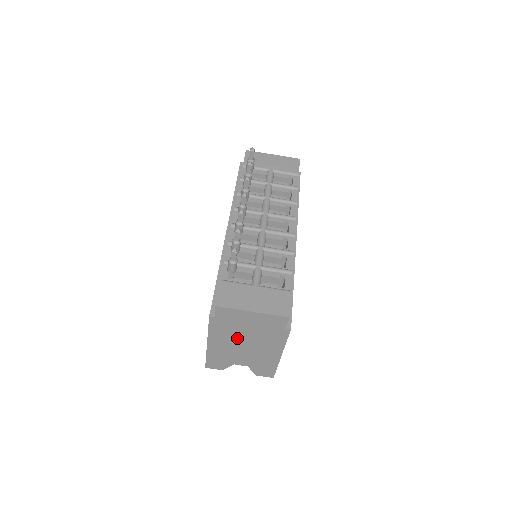
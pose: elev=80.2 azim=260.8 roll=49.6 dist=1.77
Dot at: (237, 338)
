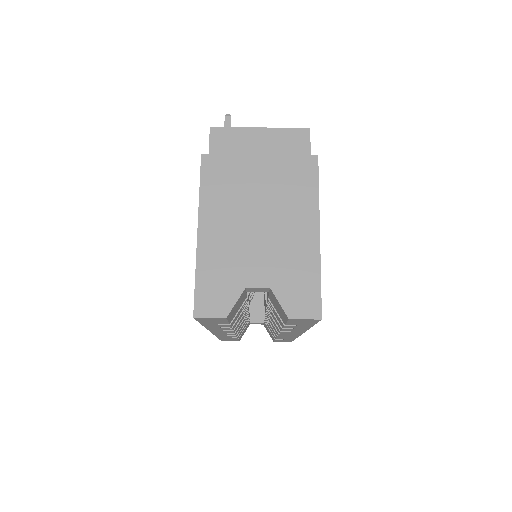
Dot at: (244, 200)
